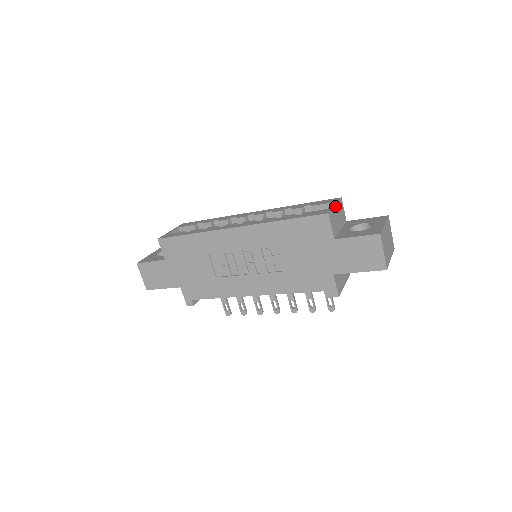
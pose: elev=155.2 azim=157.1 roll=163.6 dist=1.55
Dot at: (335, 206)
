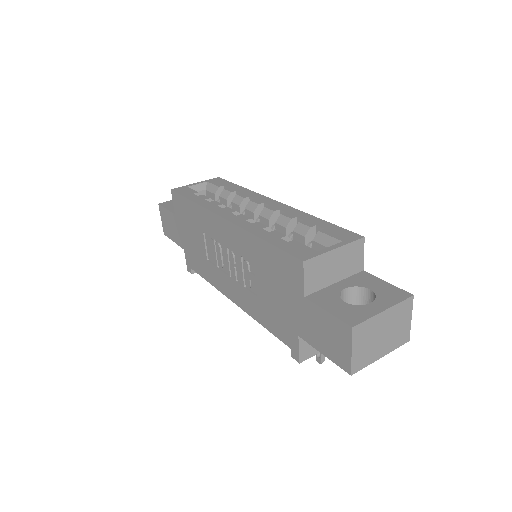
Dot at: (334, 250)
